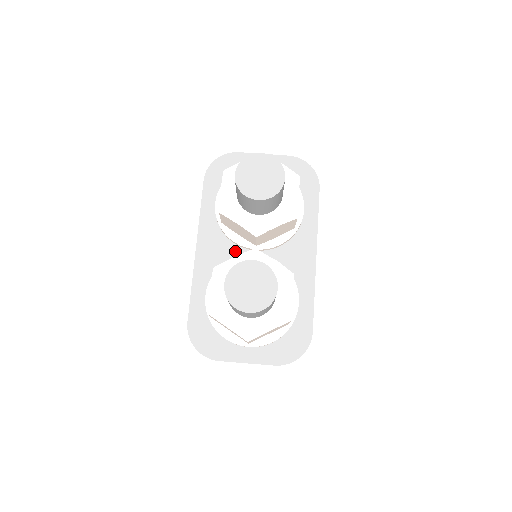
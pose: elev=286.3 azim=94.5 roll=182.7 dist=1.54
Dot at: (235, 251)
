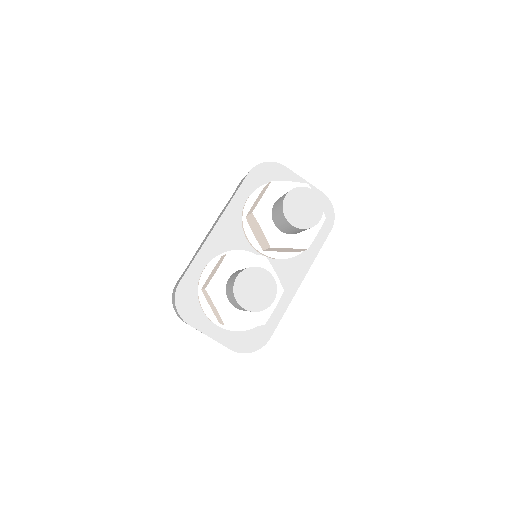
Dot at: (244, 245)
